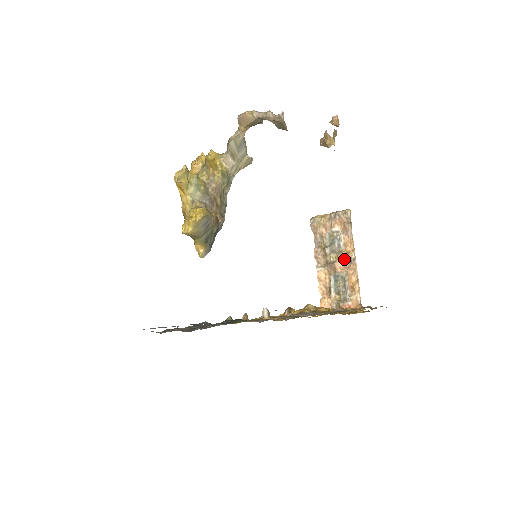
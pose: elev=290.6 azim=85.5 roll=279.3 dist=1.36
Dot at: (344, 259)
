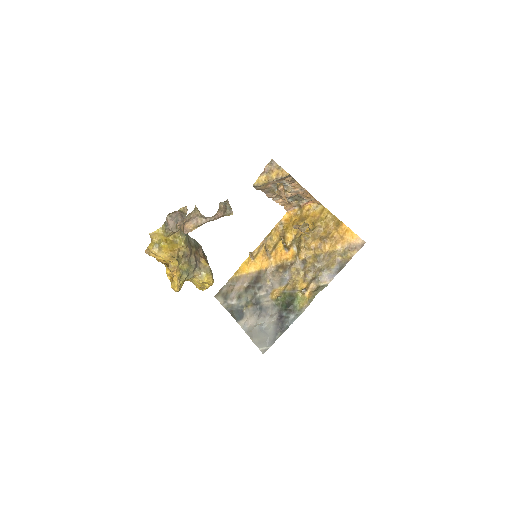
Dot at: (294, 191)
